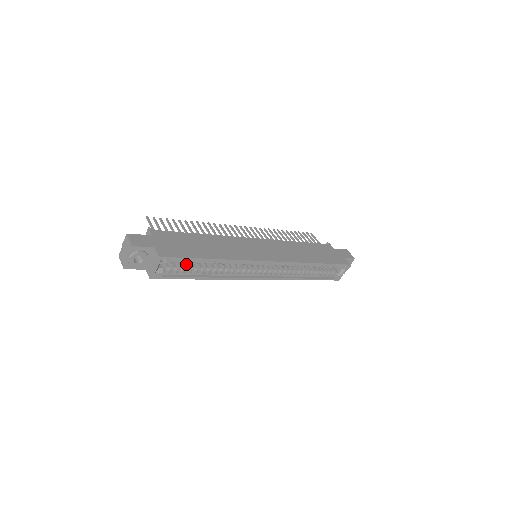
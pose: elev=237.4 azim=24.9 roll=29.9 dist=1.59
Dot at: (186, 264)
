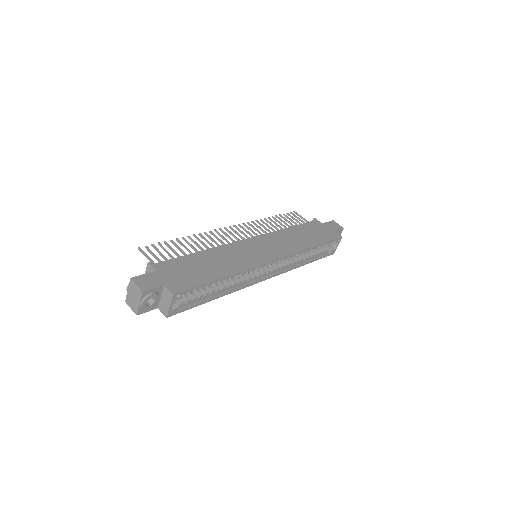
Dot at: occluded
